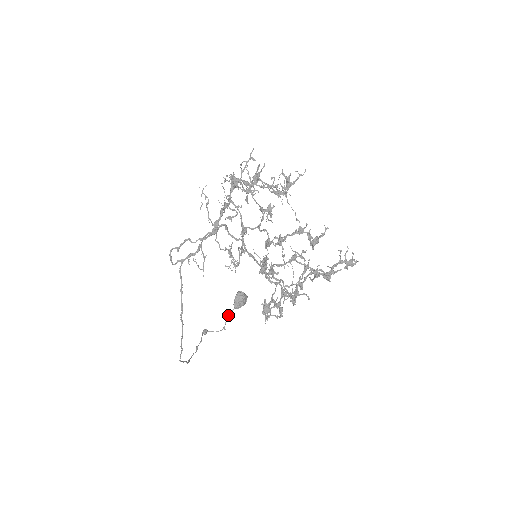
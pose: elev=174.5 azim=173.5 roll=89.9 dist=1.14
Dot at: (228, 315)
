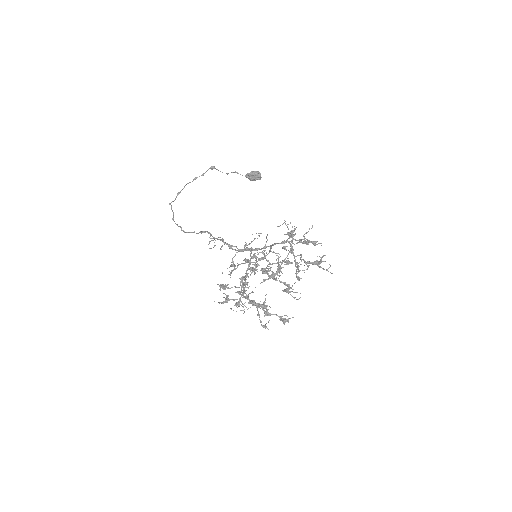
Dot at: occluded
